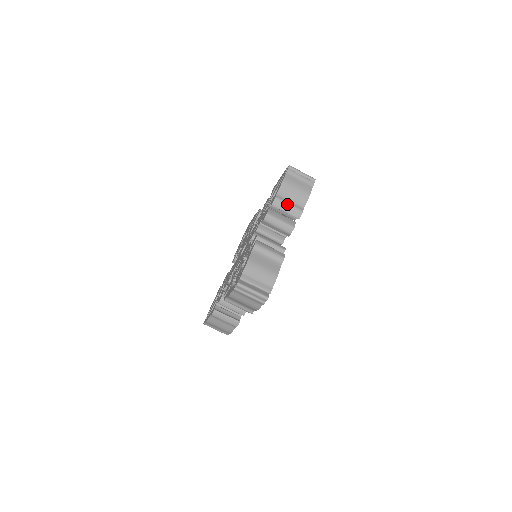
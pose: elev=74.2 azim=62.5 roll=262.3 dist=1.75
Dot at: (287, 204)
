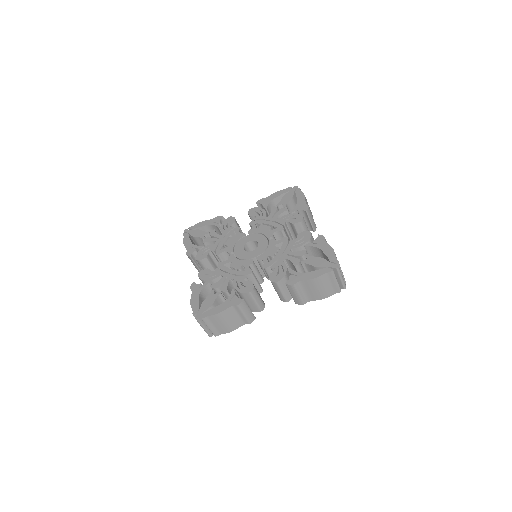
Dot at: (297, 293)
